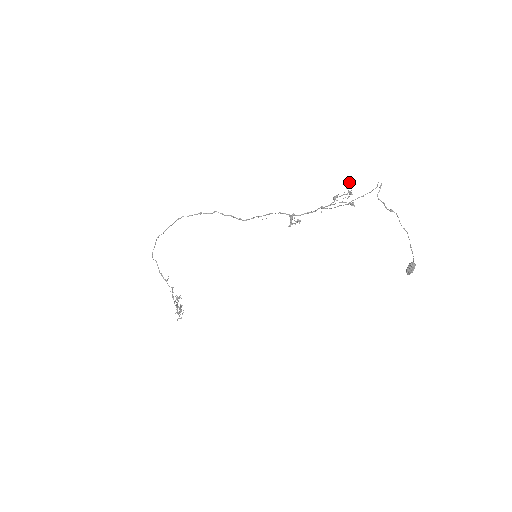
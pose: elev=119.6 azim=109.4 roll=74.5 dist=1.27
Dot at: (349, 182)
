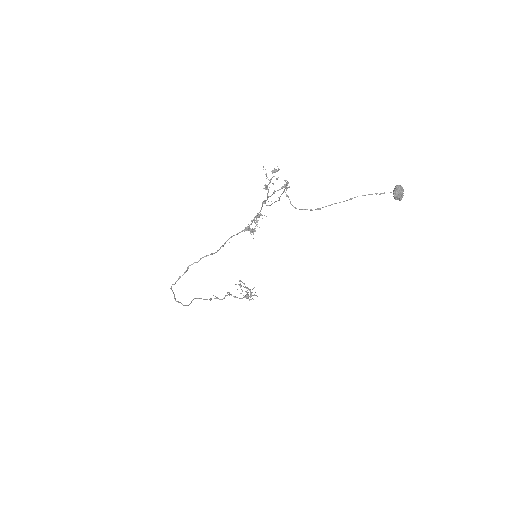
Dot at: (263, 169)
